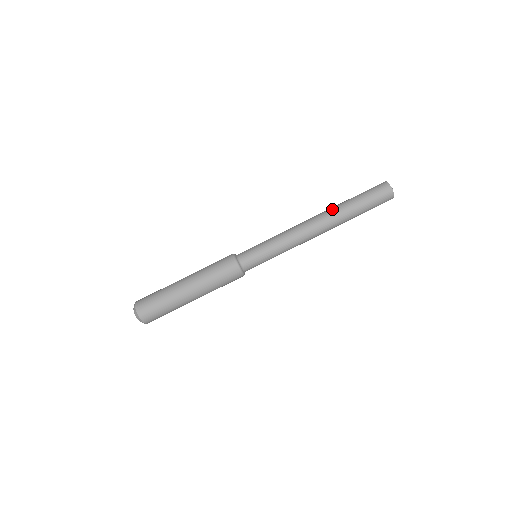
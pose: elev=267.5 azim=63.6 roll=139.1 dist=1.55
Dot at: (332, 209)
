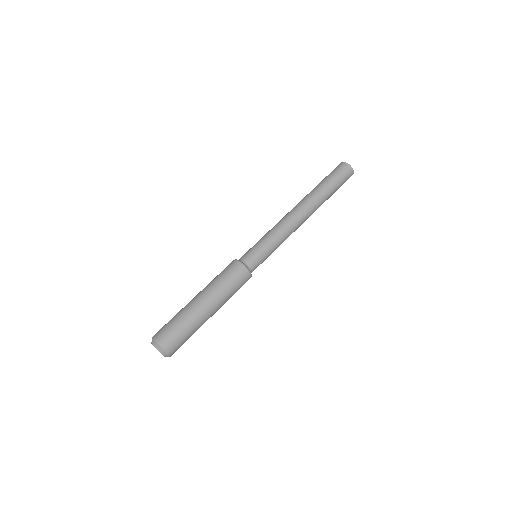
Dot at: (309, 195)
